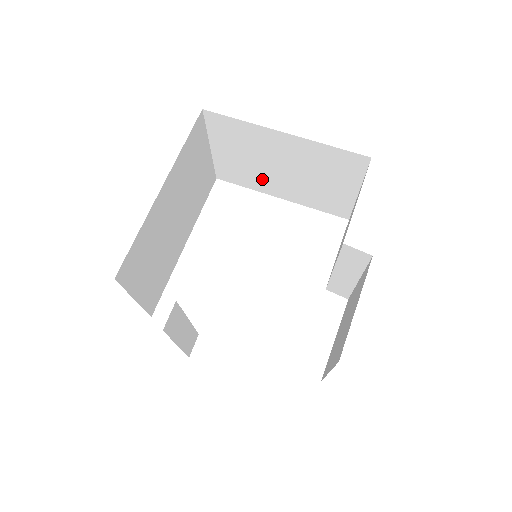
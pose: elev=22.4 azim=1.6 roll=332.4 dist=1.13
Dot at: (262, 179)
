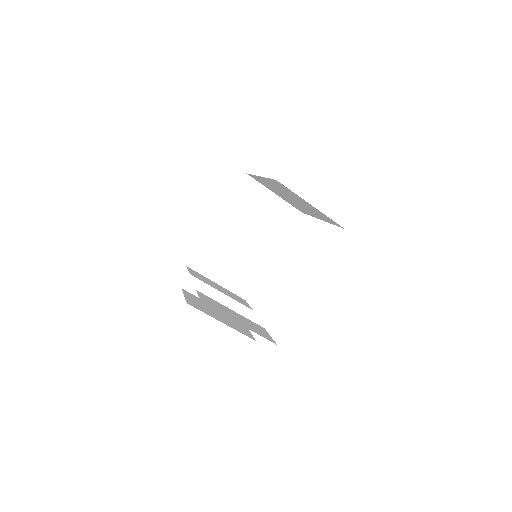
Dot at: (302, 208)
